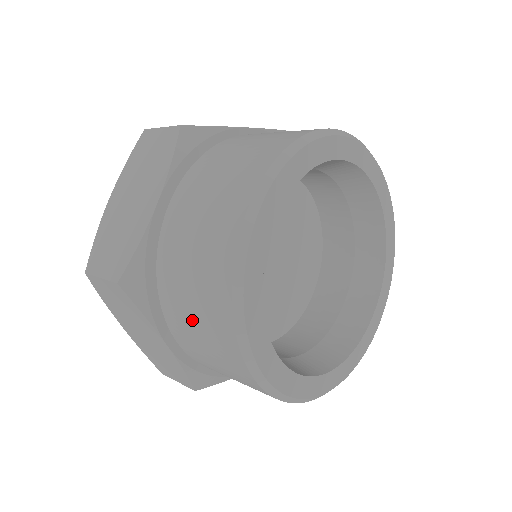
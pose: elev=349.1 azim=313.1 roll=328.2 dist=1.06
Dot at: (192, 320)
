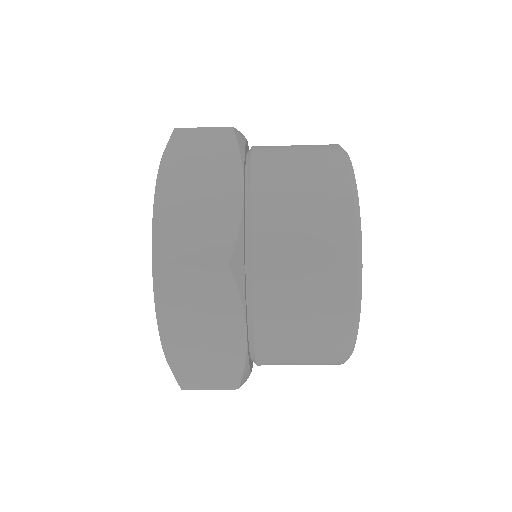
Dot at: (299, 291)
